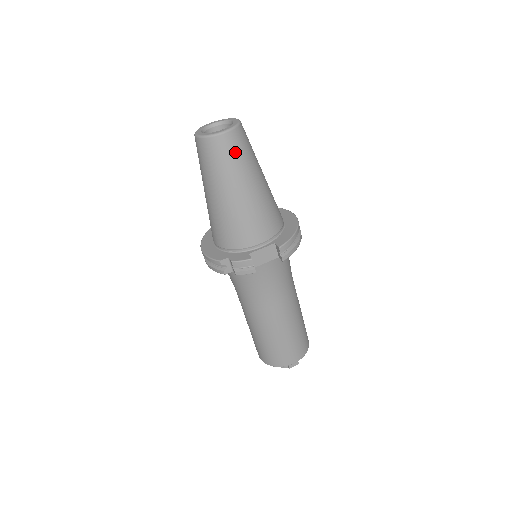
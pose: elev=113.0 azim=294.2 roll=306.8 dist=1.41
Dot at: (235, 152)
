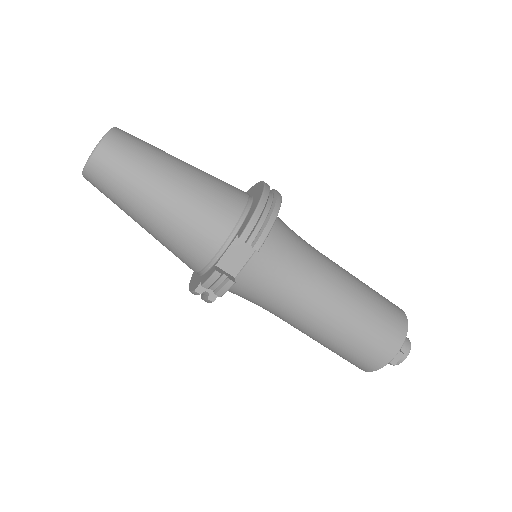
Dot at: (119, 166)
